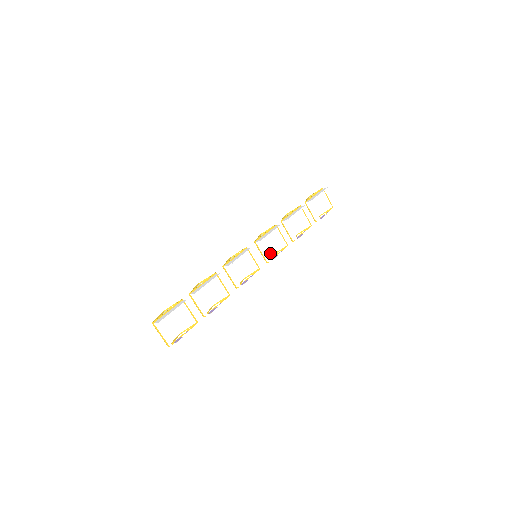
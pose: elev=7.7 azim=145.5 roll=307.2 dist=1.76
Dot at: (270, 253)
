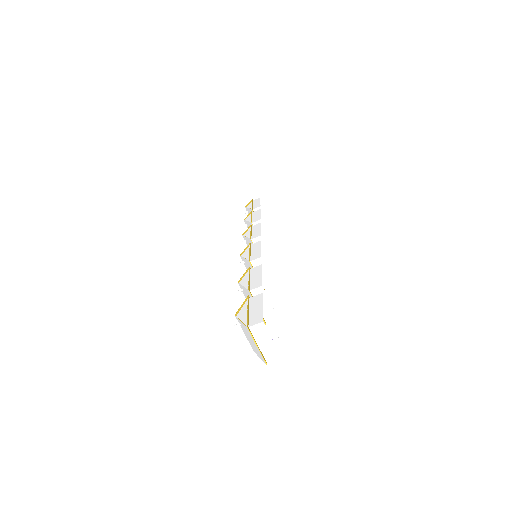
Dot at: occluded
